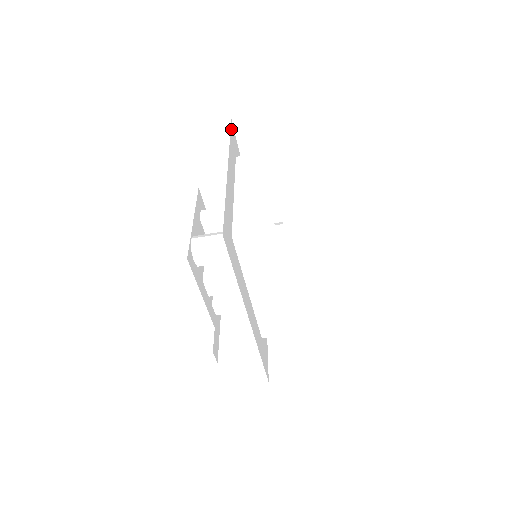
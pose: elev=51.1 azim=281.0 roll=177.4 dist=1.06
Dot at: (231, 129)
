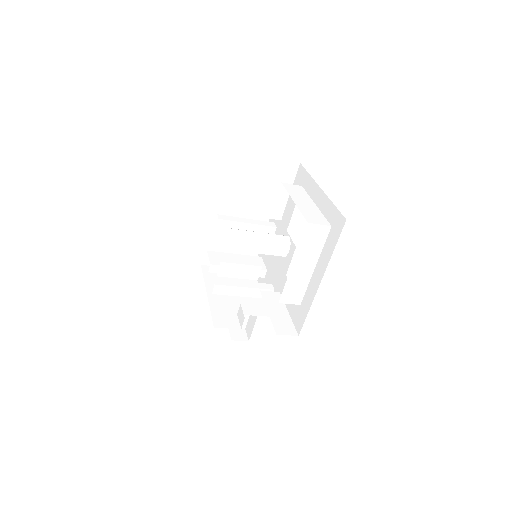
Dot at: occluded
